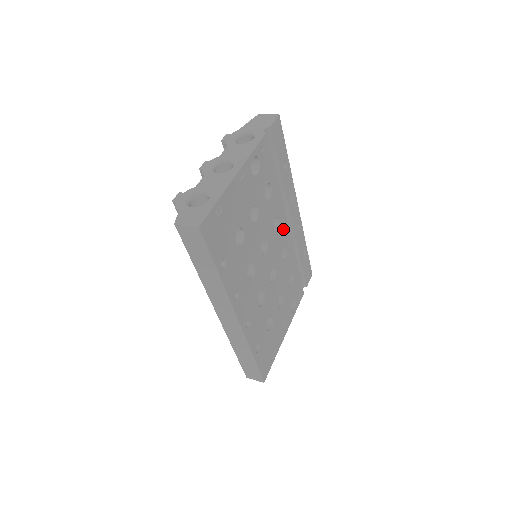
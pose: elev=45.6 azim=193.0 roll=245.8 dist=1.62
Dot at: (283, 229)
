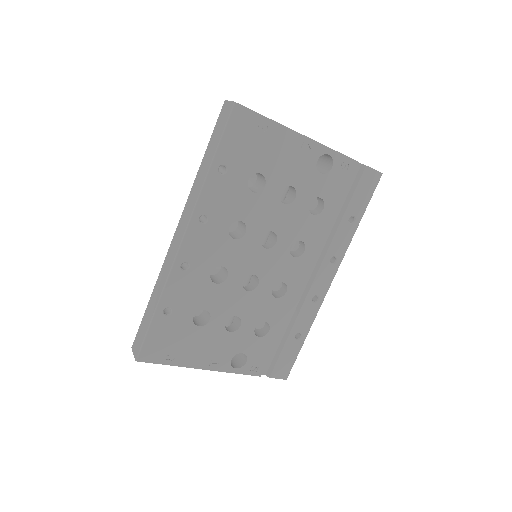
Dot at: (299, 267)
